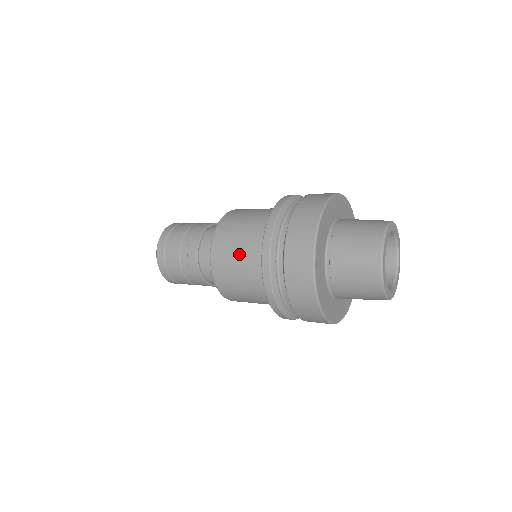
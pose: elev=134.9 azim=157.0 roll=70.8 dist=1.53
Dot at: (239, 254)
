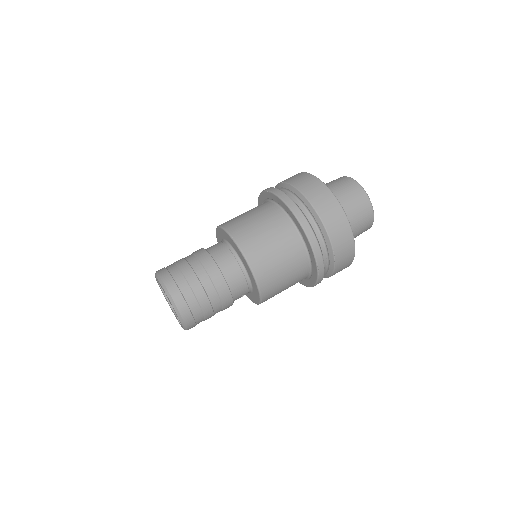
Dot at: (285, 270)
